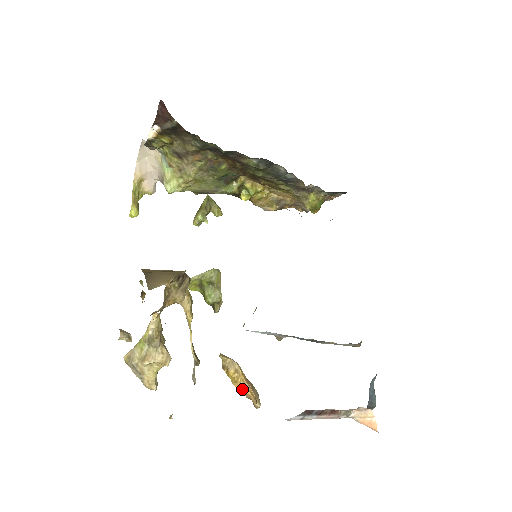
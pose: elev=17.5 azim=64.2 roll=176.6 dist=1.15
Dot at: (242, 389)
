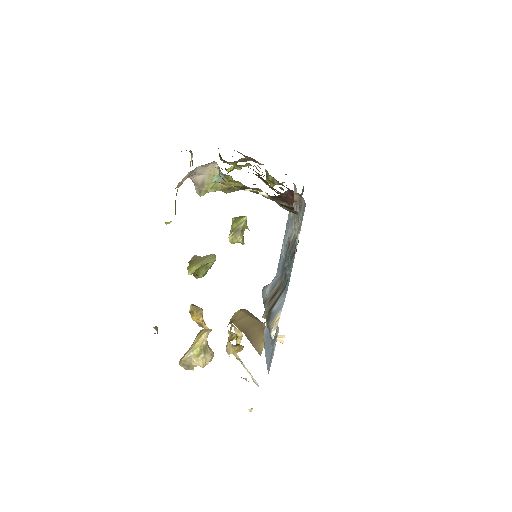
Dot at: (199, 322)
